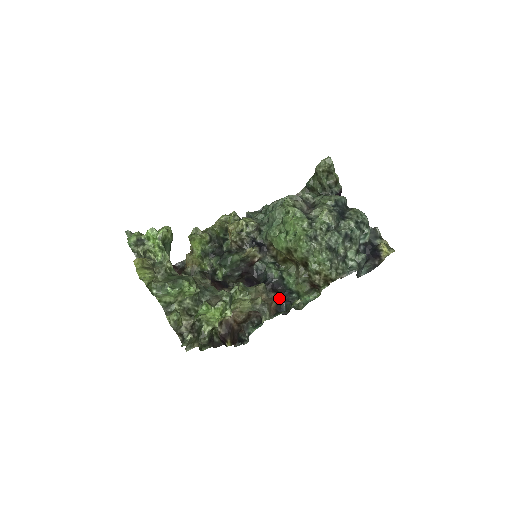
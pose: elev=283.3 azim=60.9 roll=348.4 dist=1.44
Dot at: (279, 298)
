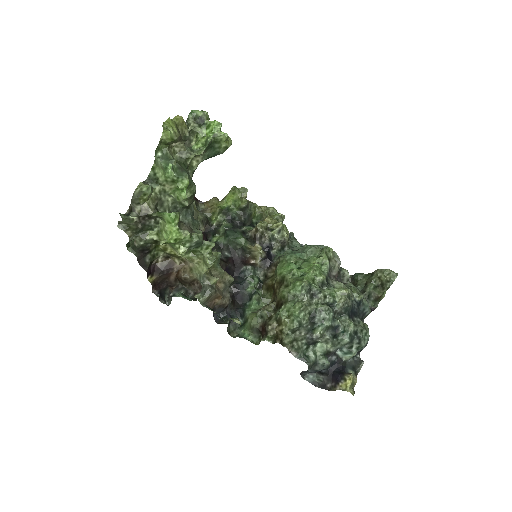
Dot at: (229, 305)
